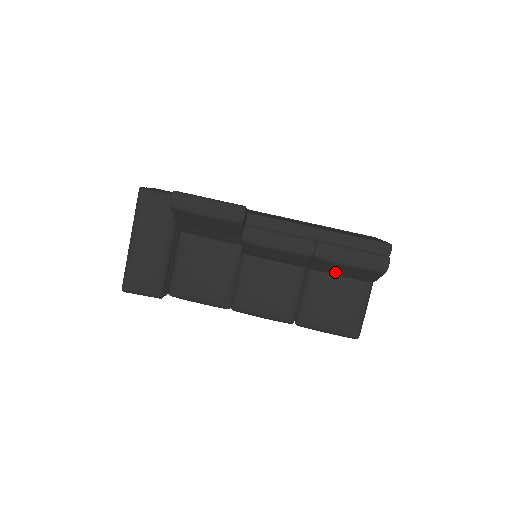
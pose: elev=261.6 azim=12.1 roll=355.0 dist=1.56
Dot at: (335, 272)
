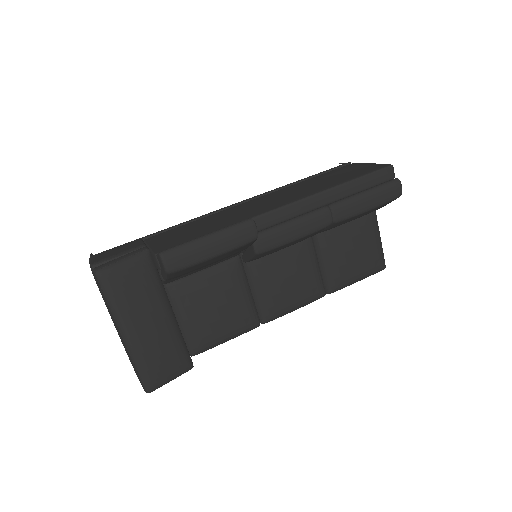
Dot at: occluded
